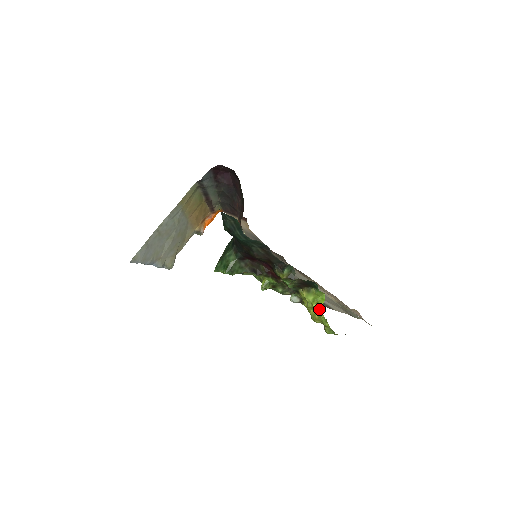
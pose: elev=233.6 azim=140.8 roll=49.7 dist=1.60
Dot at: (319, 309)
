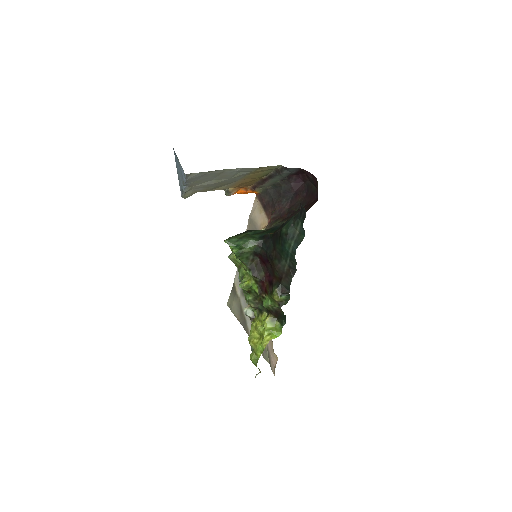
Dot at: (267, 340)
